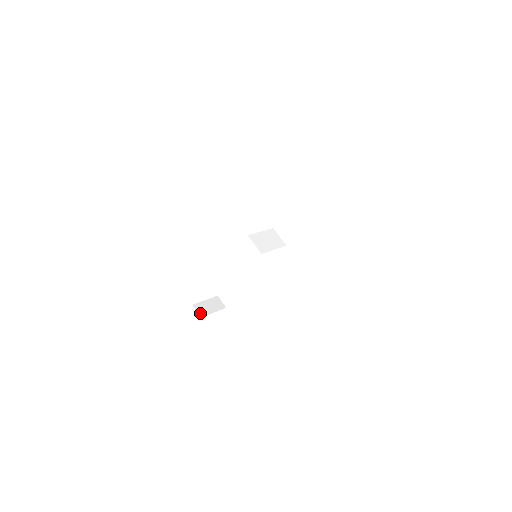
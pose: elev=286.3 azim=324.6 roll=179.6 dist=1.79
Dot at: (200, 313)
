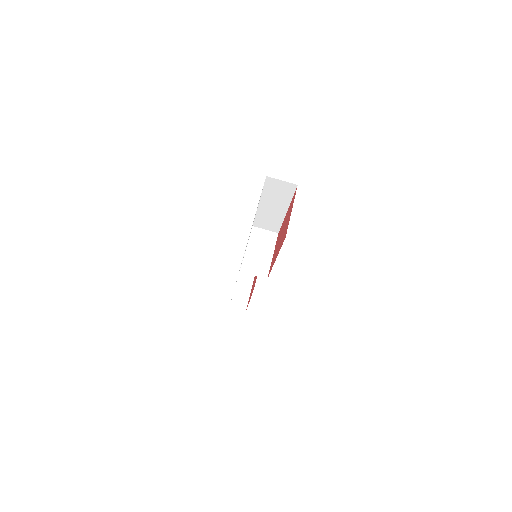
Dot at: (241, 307)
